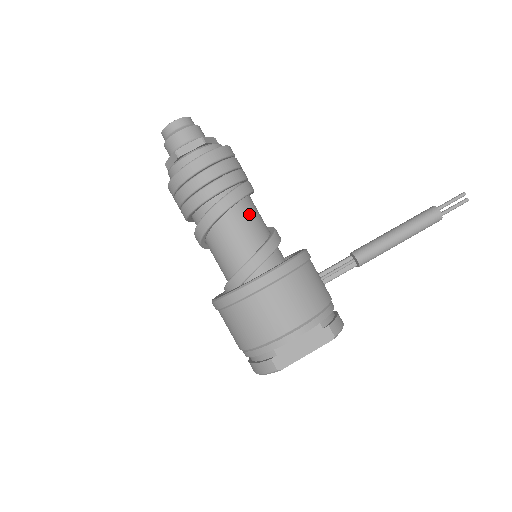
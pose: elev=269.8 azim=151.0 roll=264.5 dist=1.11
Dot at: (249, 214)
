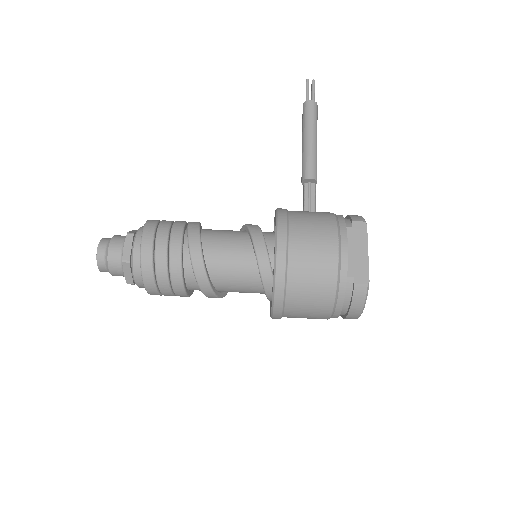
Dot at: (217, 234)
